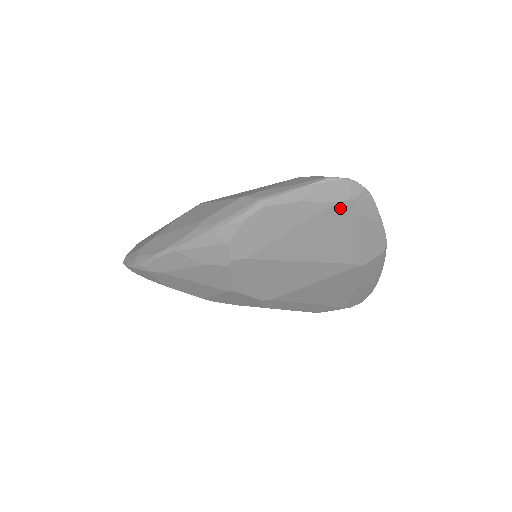
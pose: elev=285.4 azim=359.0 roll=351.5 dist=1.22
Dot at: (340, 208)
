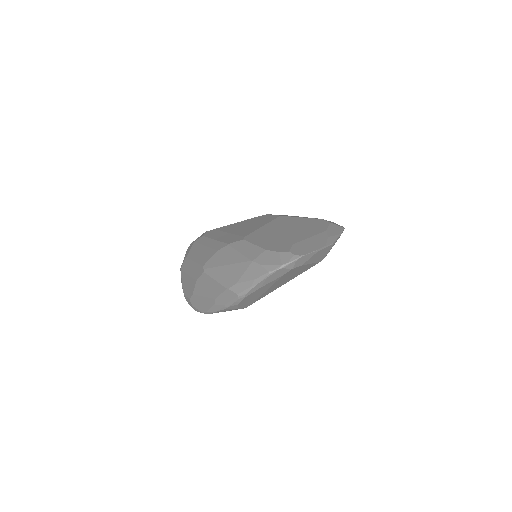
Dot at: (287, 273)
